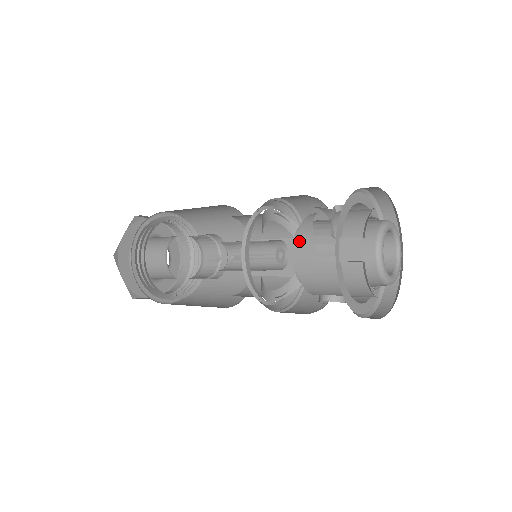
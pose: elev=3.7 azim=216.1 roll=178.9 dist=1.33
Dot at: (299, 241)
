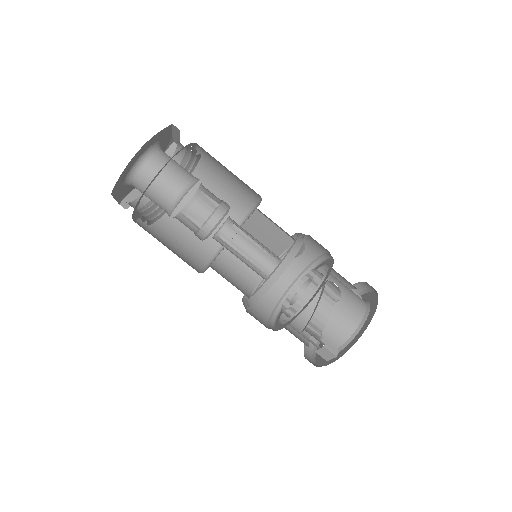
Dot at: (297, 316)
